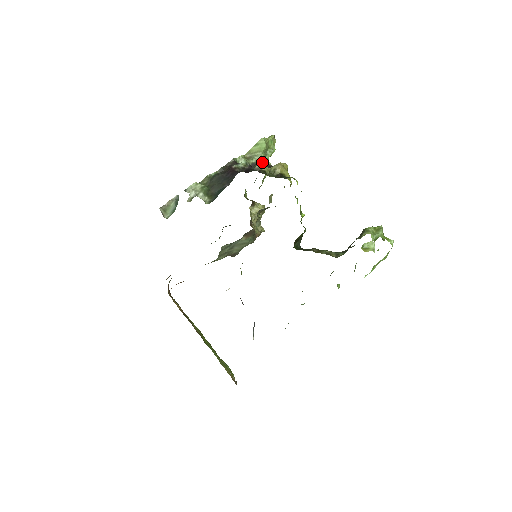
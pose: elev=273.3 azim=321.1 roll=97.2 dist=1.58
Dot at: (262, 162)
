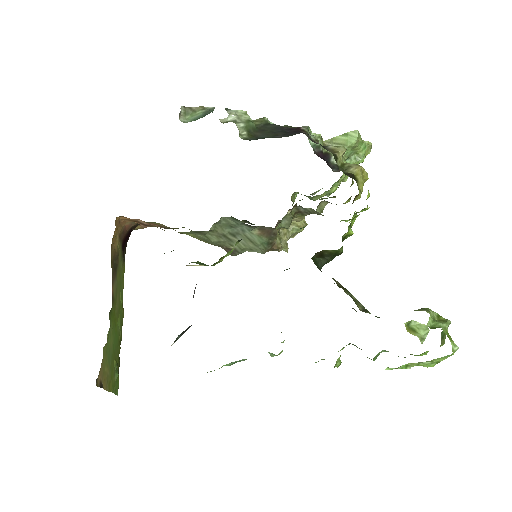
Dot at: (340, 146)
